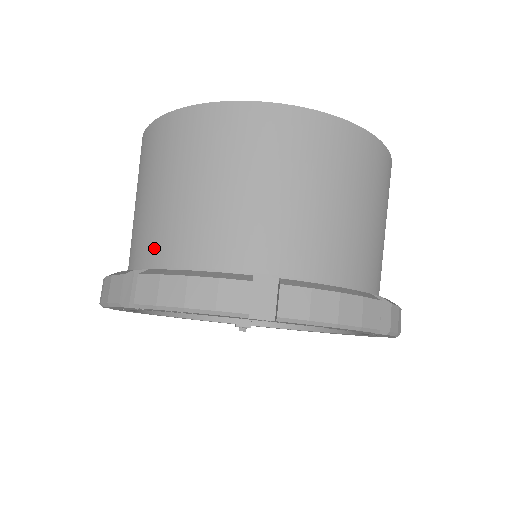
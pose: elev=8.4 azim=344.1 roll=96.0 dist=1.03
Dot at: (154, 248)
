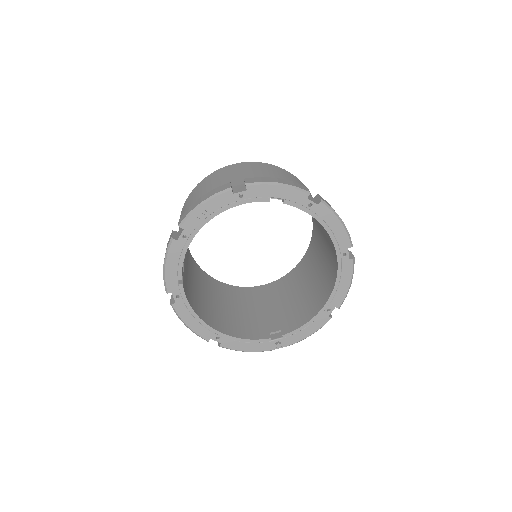
Dot at: occluded
